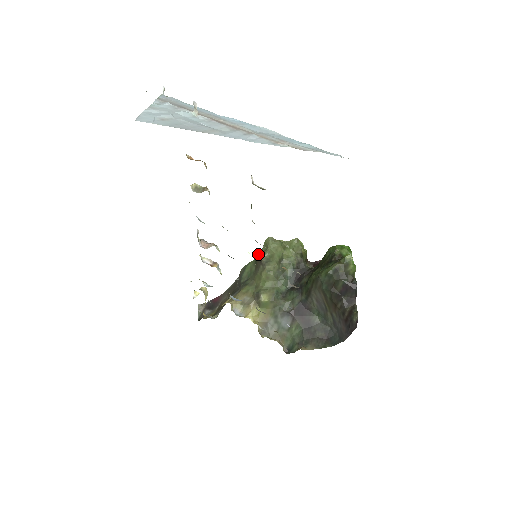
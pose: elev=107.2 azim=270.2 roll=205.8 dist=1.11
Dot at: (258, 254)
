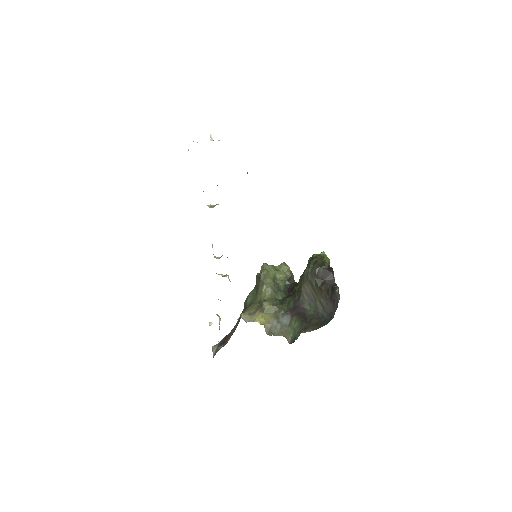
Dot at: (257, 276)
